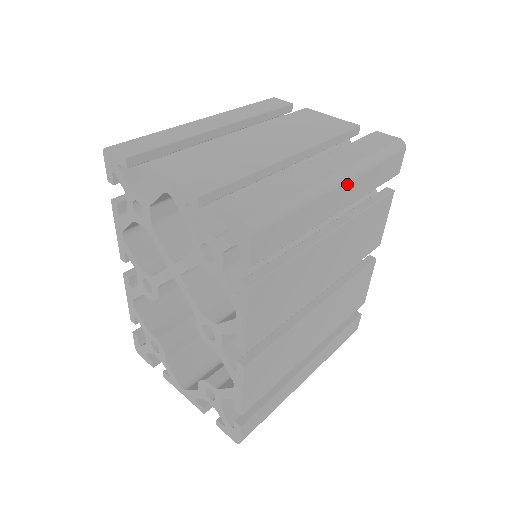
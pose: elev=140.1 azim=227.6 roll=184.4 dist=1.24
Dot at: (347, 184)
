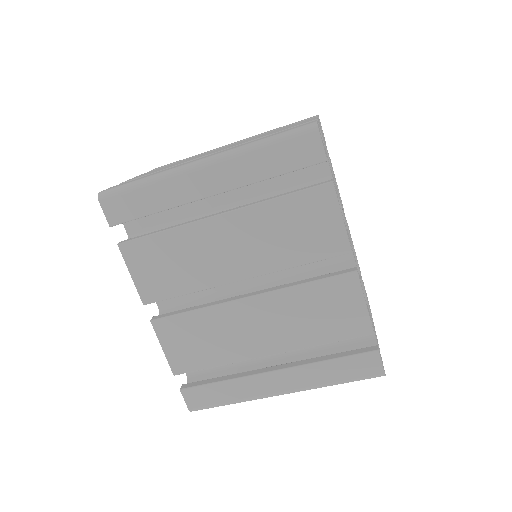
Dot at: (210, 168)
